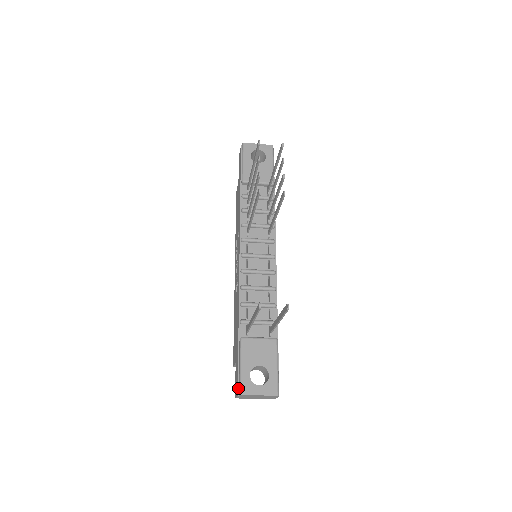
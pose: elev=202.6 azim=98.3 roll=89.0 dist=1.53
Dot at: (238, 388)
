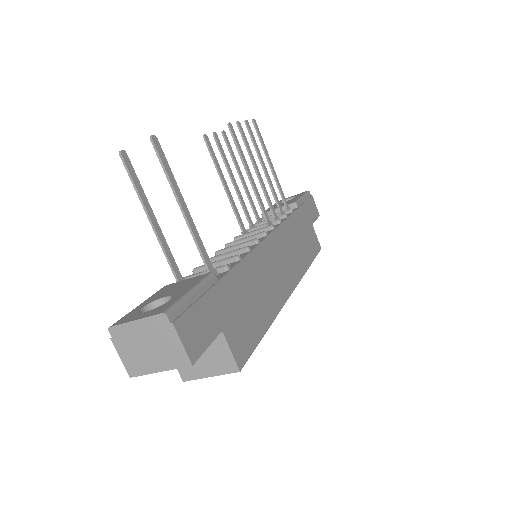
Dot at: occluded
